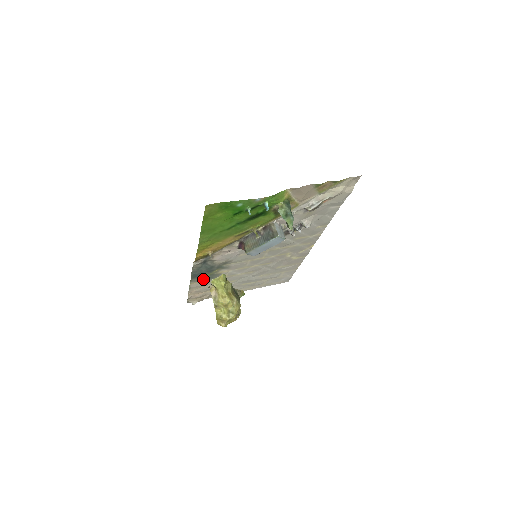
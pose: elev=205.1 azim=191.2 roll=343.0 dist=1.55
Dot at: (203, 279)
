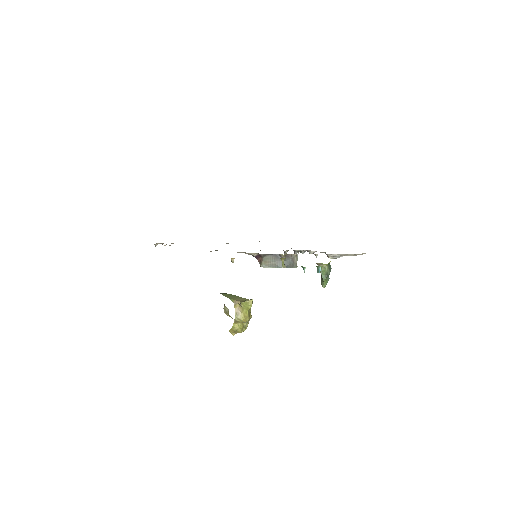
Dot at: occluded
